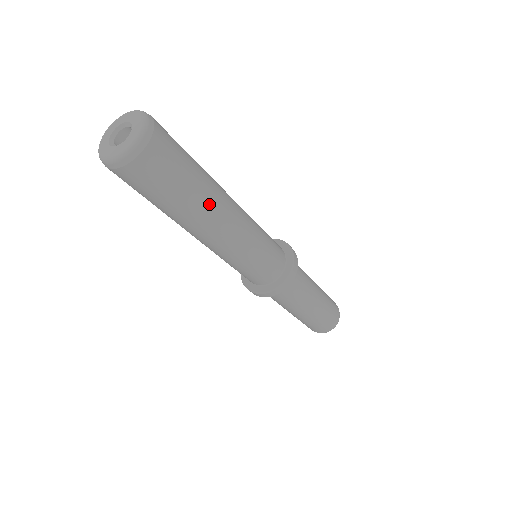
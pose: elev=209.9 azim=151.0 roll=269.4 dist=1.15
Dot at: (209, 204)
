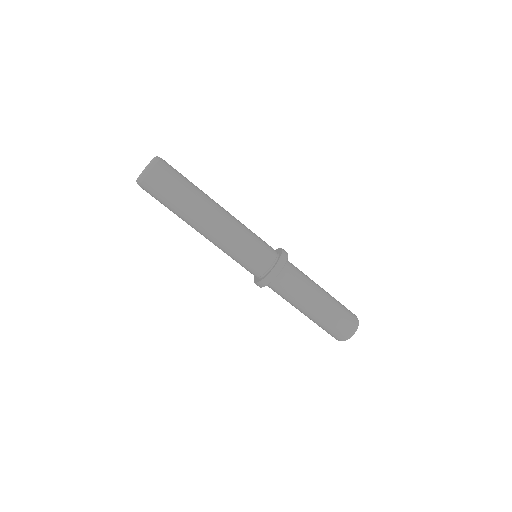
Dot at: (205, 194)
